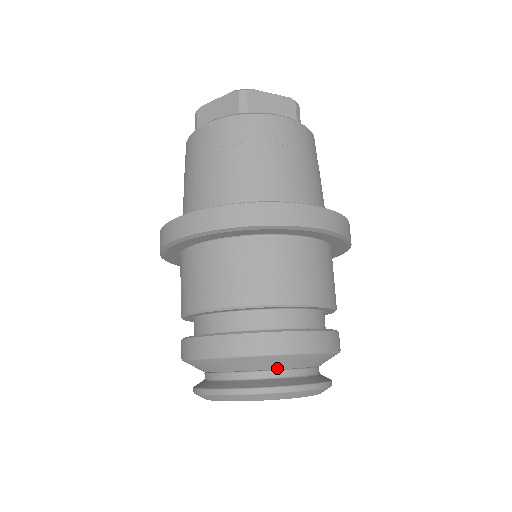
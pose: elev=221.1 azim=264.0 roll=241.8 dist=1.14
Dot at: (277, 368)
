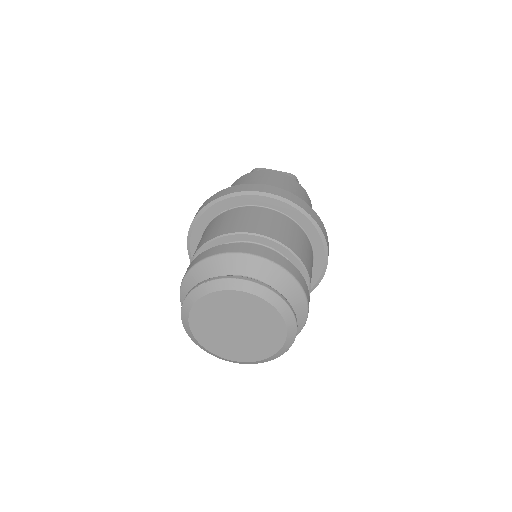
Dot at: (236, 273)
